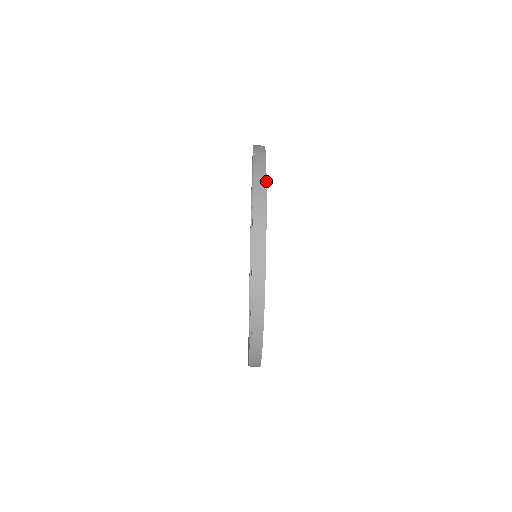
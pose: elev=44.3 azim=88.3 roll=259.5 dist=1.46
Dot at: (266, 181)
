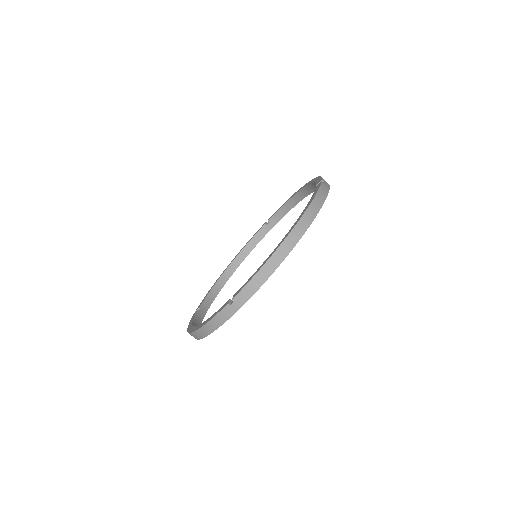
Dot at: occluded
